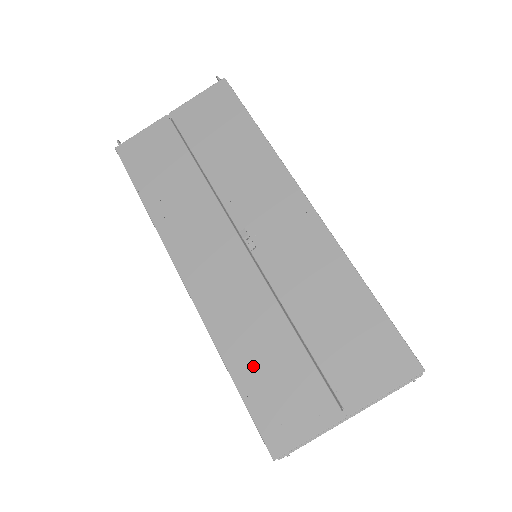
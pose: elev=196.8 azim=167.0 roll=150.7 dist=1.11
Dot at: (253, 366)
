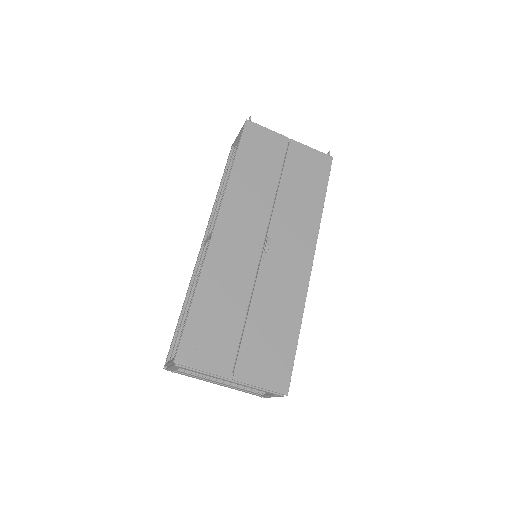
Dot at: (209, 307)
